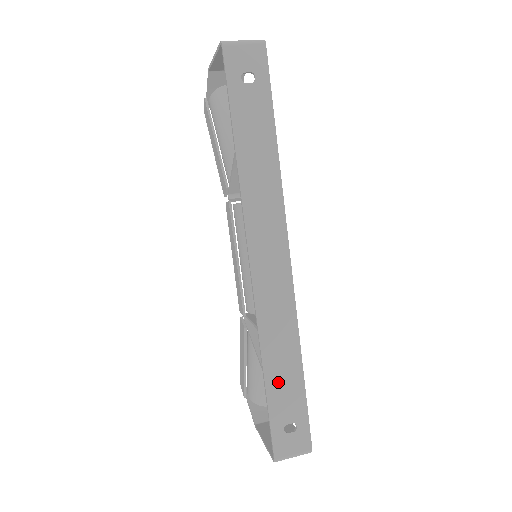
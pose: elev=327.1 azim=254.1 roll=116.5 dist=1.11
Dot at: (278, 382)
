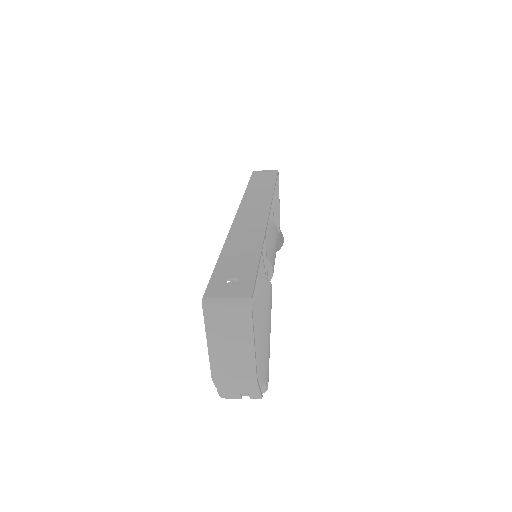
Dot at: (233, 256)
